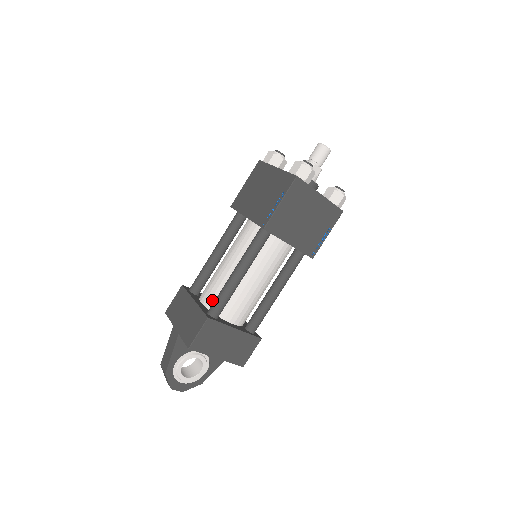
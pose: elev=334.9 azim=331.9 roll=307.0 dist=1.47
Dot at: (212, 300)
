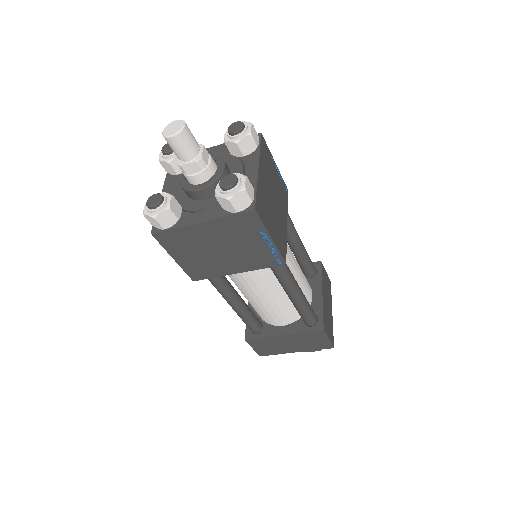
Dot at: occluded
